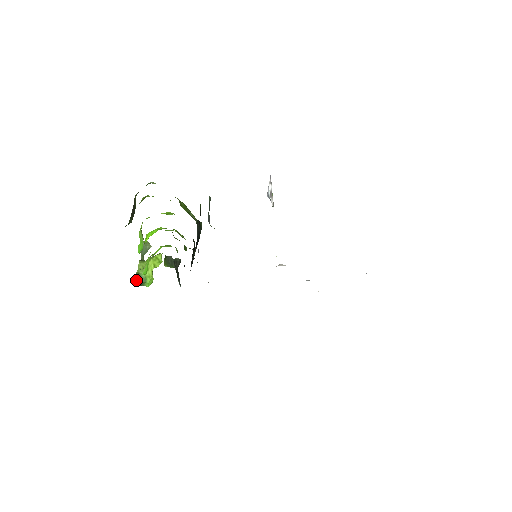
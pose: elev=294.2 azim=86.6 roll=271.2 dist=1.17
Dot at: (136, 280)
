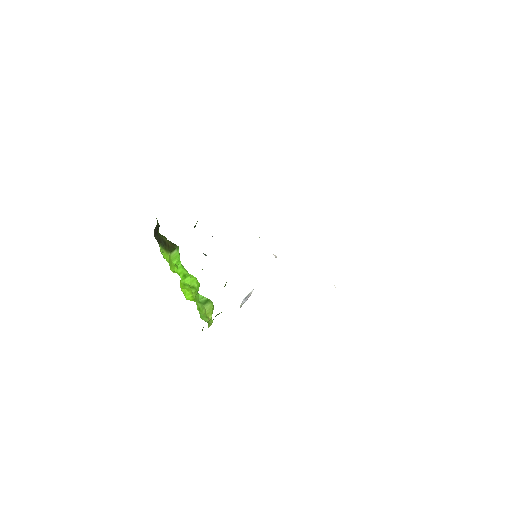
Dot at: occluded
